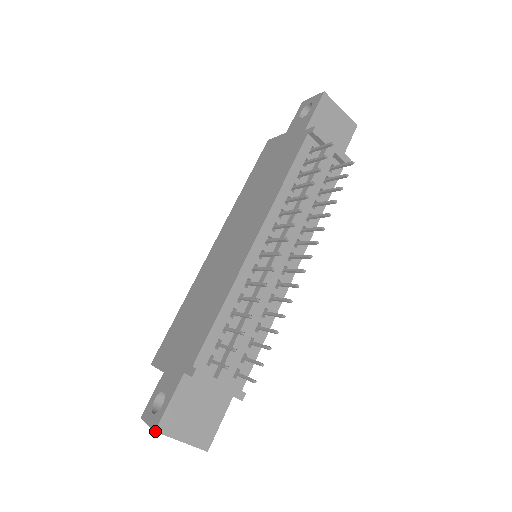
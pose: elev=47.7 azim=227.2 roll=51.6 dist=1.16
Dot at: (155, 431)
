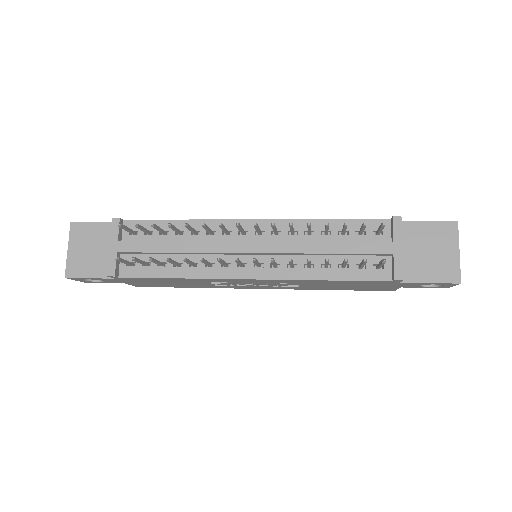
Dot at: (71, 222)
